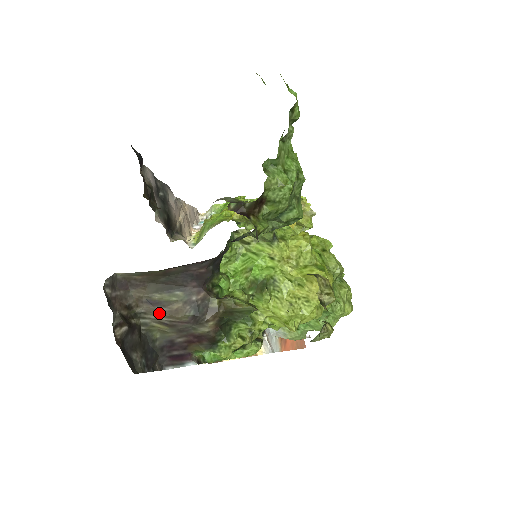
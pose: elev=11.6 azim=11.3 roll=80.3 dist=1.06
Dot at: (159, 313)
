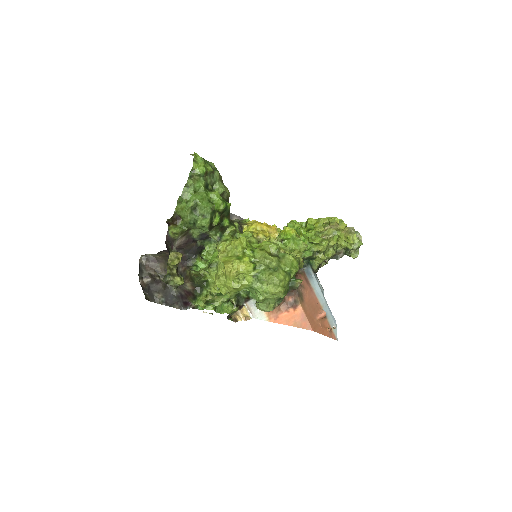
Dot at: occluded
